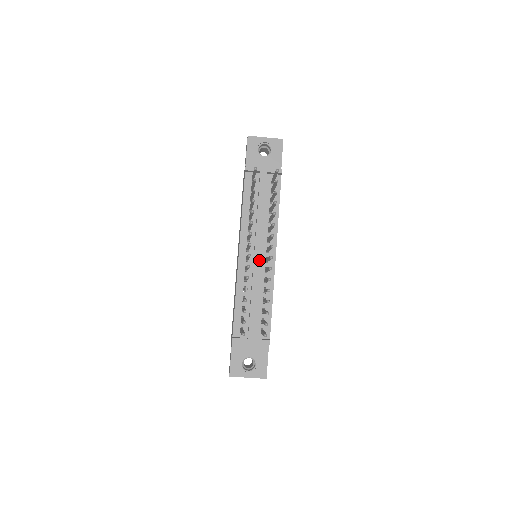
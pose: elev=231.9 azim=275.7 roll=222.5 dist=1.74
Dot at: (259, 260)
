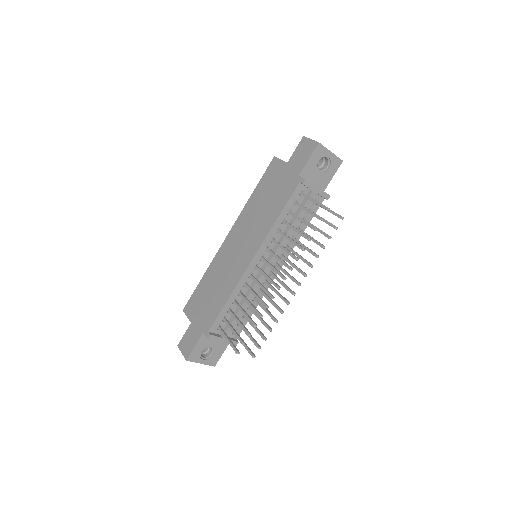
Dot at: (267, 273)
